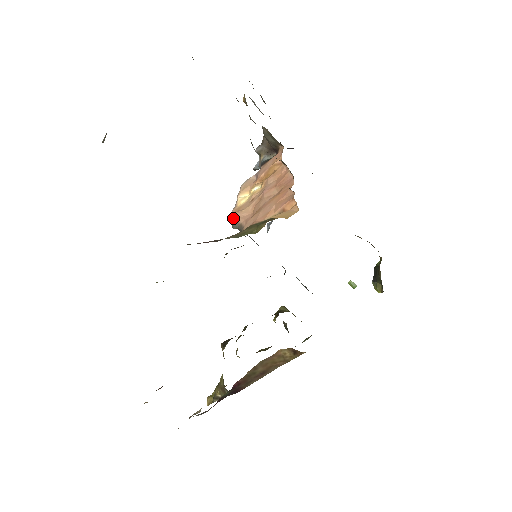
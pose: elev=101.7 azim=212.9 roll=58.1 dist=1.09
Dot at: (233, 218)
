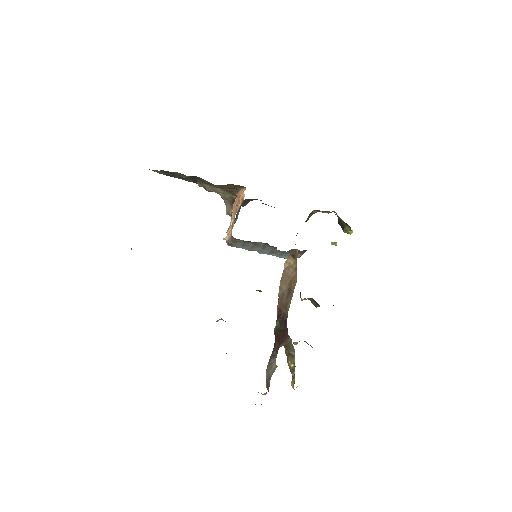
Dot at: (226, 239)
